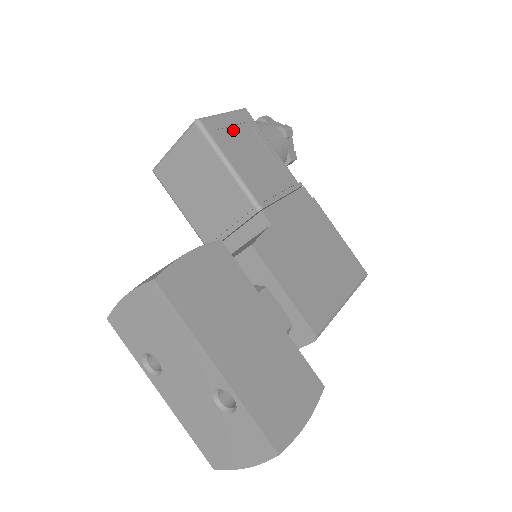
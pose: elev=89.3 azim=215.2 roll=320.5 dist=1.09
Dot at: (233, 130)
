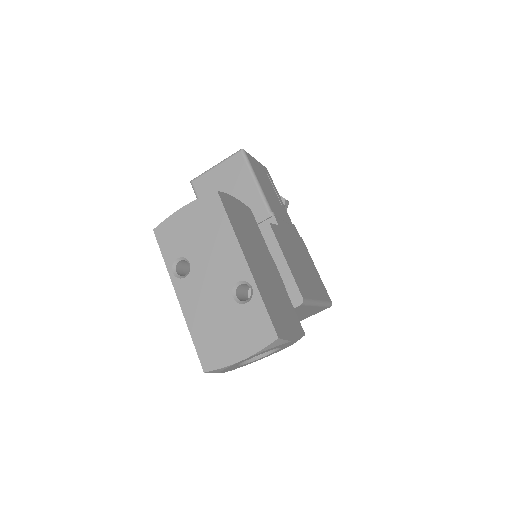
Dot at: (260, 170)
